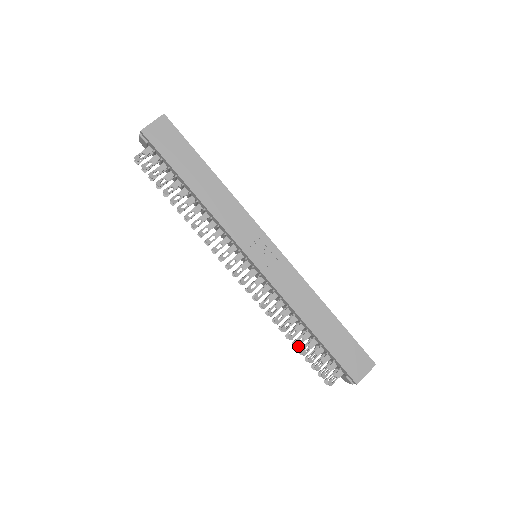
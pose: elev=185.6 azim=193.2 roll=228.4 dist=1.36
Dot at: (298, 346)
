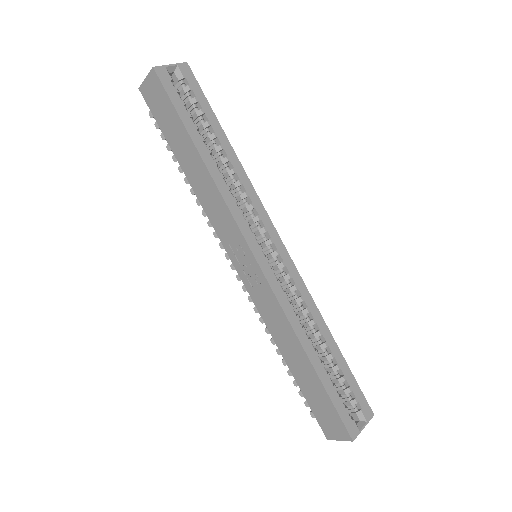
Dot at: (285, 364)
